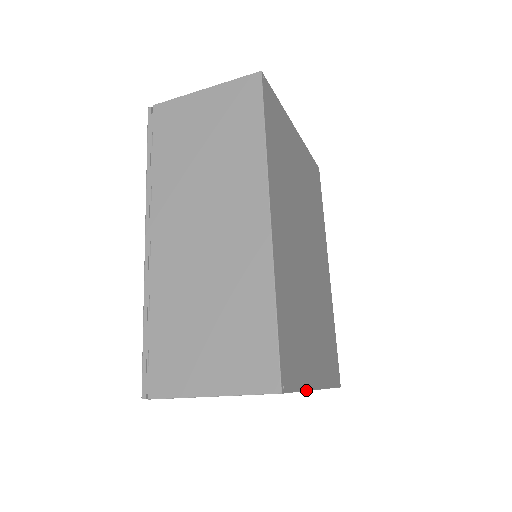
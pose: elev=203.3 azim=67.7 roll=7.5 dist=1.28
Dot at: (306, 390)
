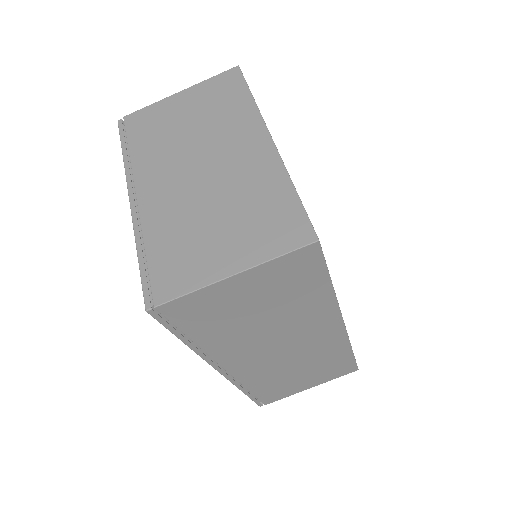
Dot at: (258, 108)
